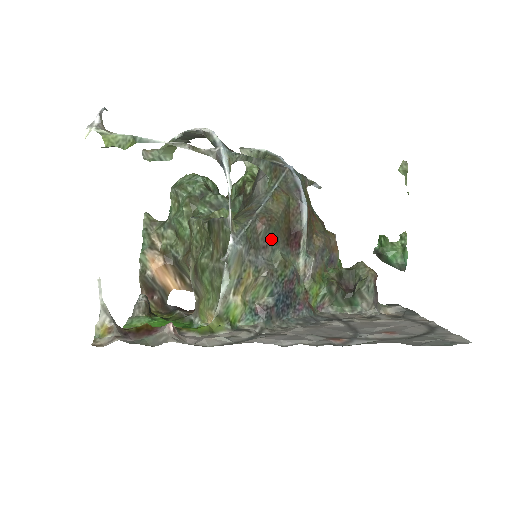
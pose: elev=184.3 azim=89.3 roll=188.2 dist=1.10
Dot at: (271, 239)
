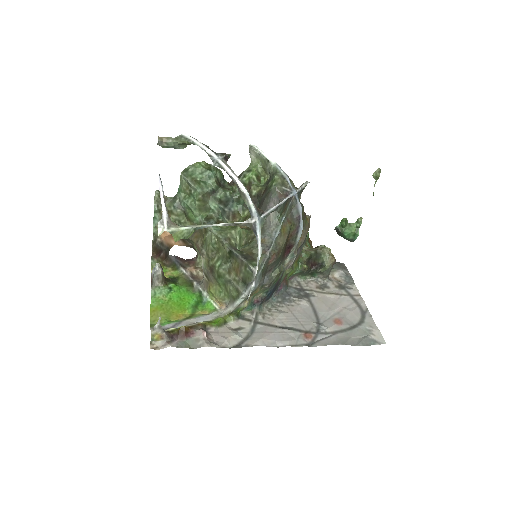
Dot at: (275, 264)
